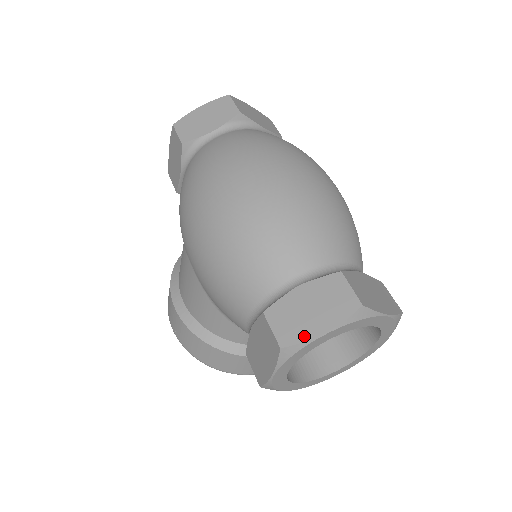
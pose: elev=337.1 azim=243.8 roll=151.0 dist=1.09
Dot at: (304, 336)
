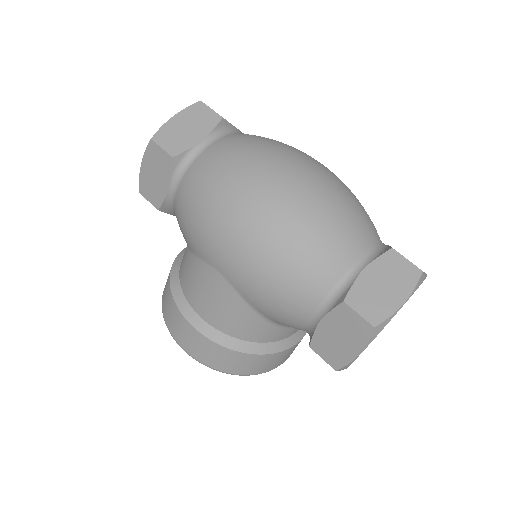
Dot at: (389, 311)
